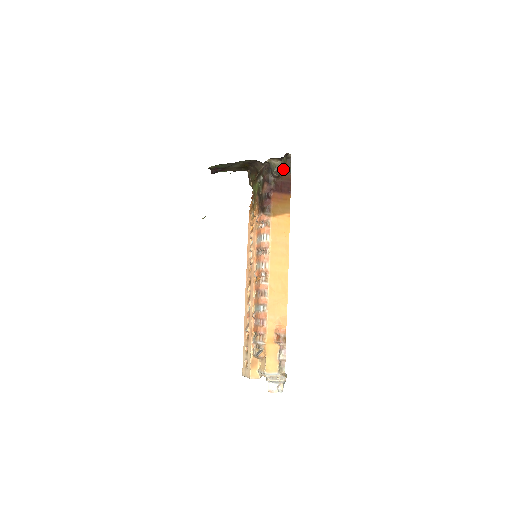
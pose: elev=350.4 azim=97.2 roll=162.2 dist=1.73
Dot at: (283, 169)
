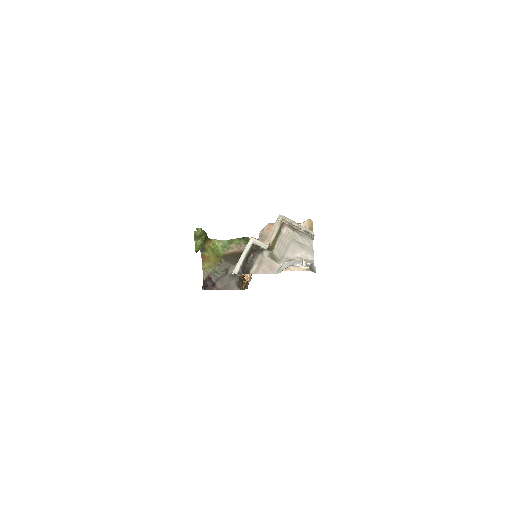
Dot at: occluded
